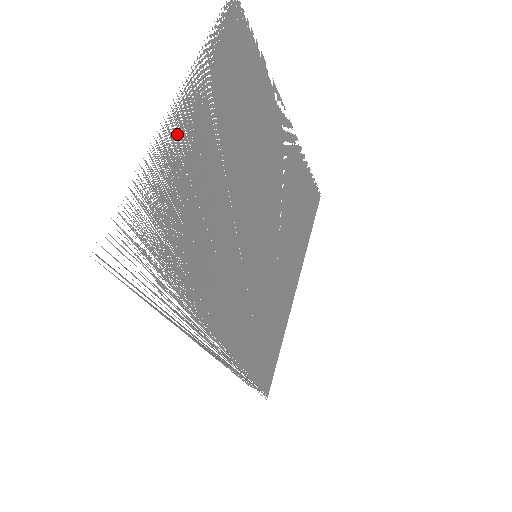
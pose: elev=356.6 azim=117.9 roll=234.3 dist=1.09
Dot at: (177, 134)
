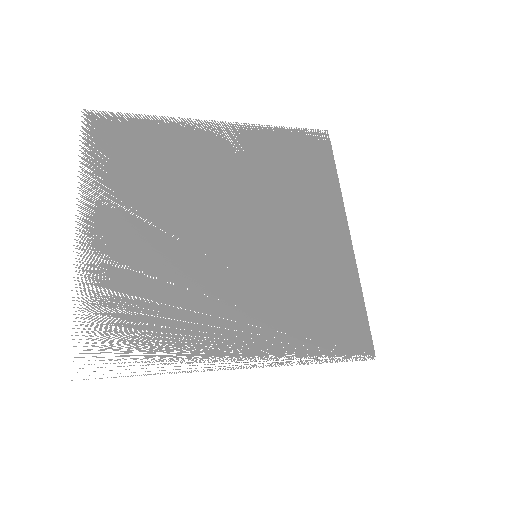
Dot at: (95, 249)
